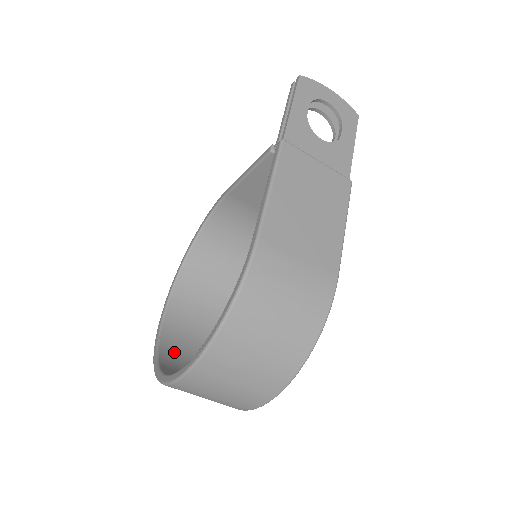
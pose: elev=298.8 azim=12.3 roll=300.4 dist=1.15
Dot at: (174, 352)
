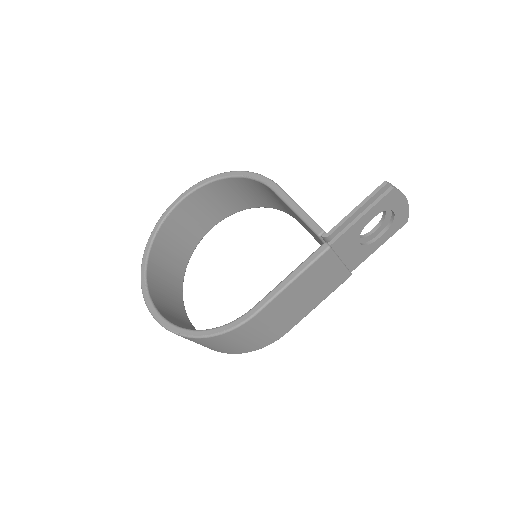
Dot at: (161, 250)
